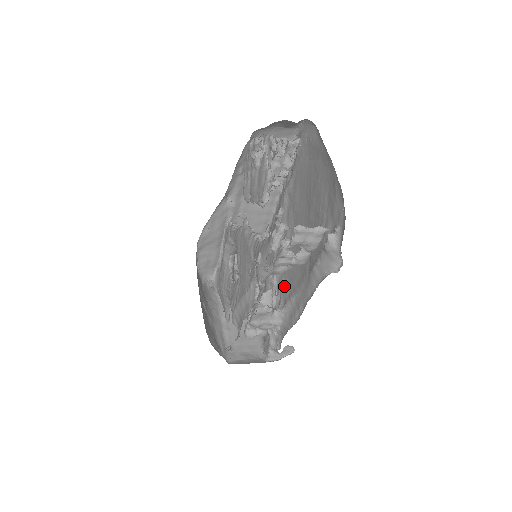
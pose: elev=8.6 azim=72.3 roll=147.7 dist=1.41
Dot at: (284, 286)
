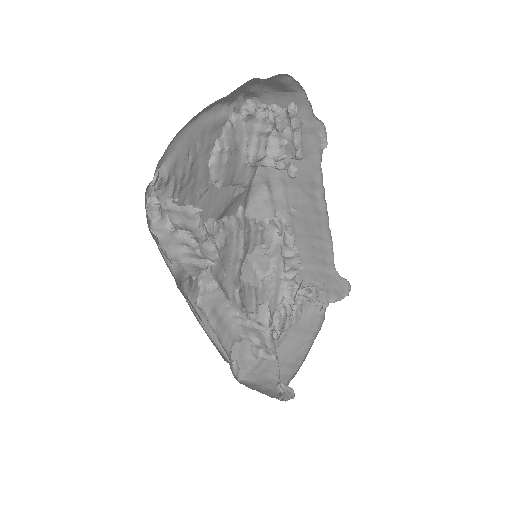
Dot at: occluded
